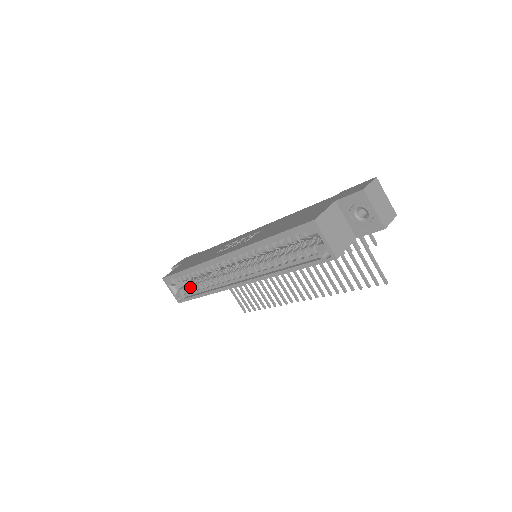
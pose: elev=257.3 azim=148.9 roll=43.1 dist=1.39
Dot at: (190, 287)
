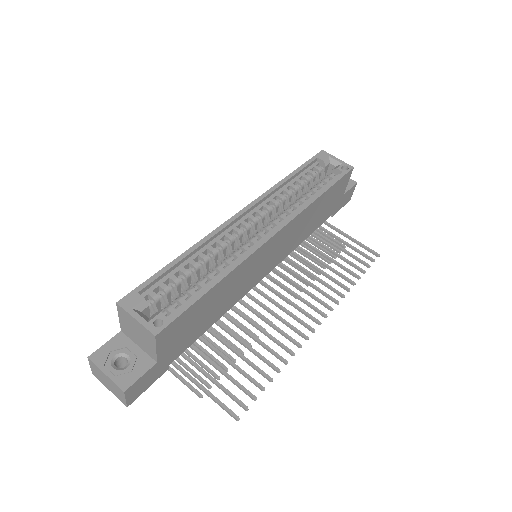
Dot at: (179, 297)
